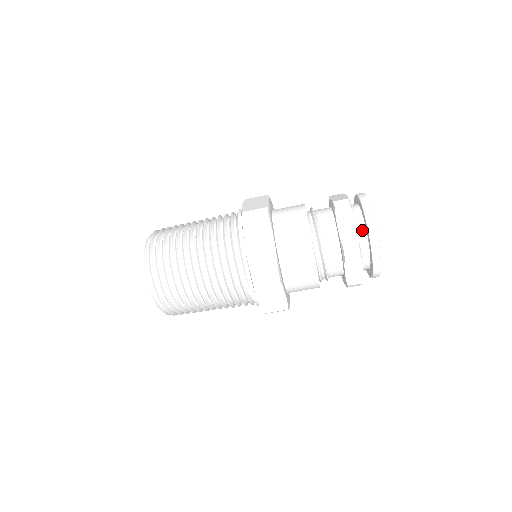
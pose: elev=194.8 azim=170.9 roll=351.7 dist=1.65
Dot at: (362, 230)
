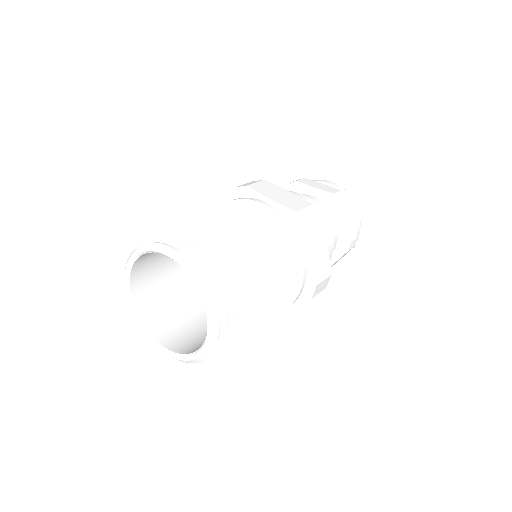
Dot at: occluded
